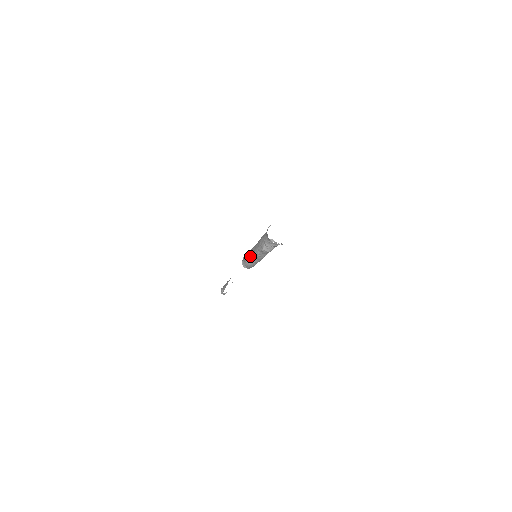
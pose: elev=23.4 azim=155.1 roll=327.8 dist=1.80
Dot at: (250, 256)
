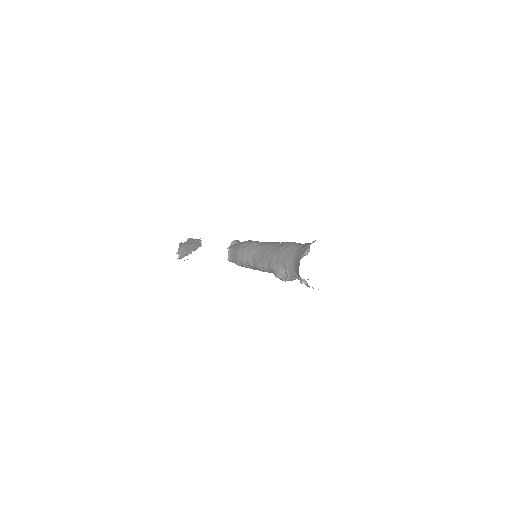
Dot at: (247, 259)
